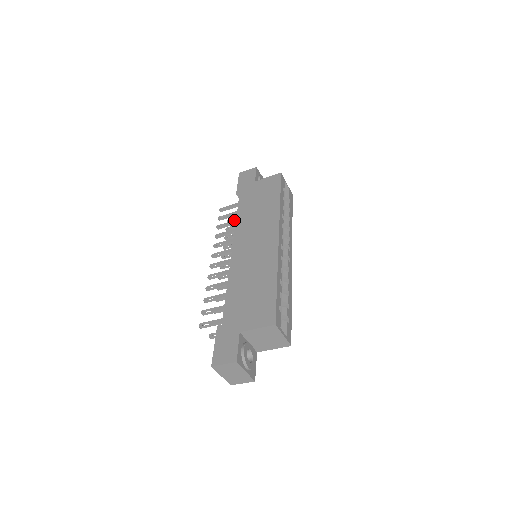
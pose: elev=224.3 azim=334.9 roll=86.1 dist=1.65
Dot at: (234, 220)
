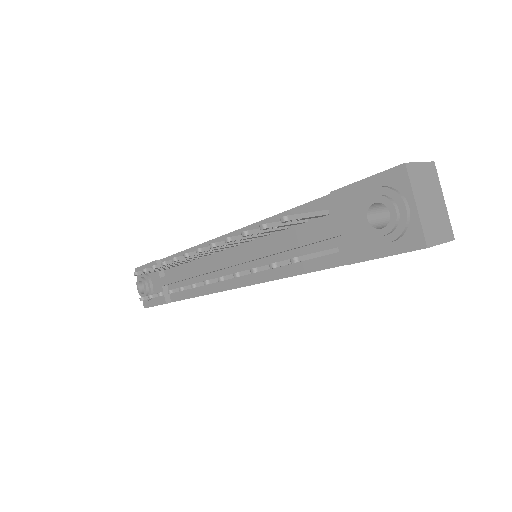
Dot at: occluded
